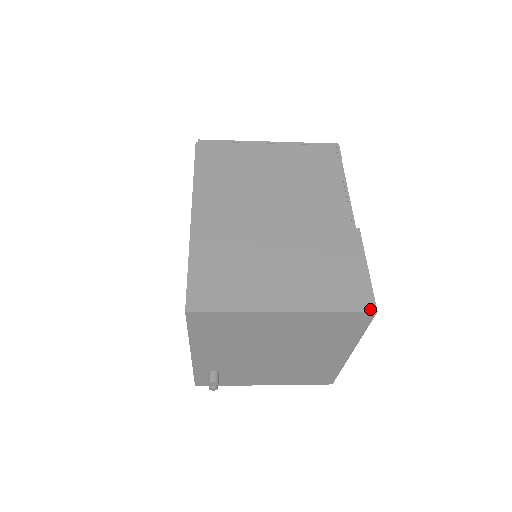
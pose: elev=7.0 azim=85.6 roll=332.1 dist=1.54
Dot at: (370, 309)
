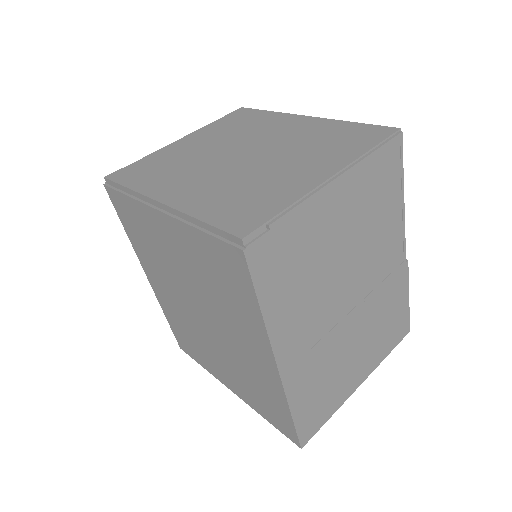
Dot at: (407, 333)
